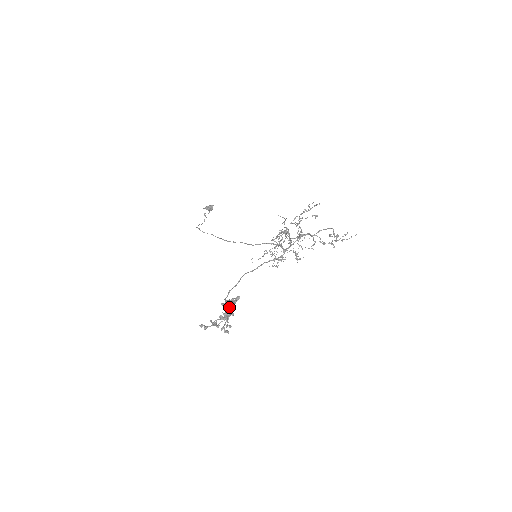
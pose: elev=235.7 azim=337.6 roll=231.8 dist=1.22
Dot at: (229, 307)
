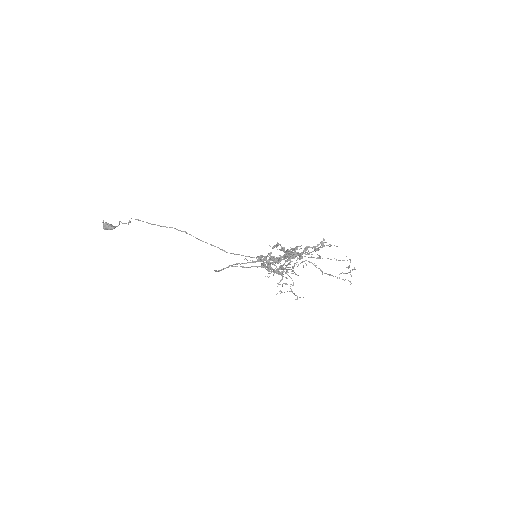
Dot at: occluded
